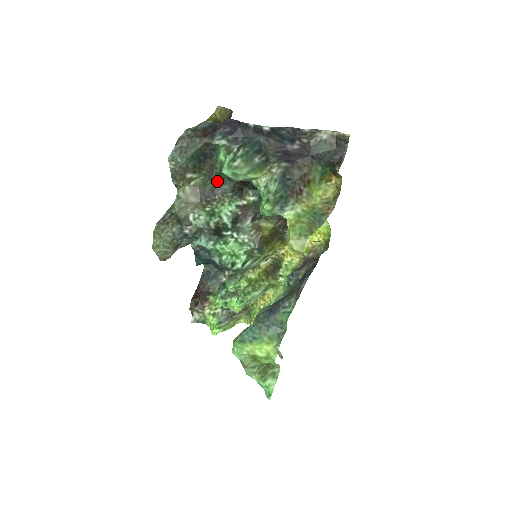
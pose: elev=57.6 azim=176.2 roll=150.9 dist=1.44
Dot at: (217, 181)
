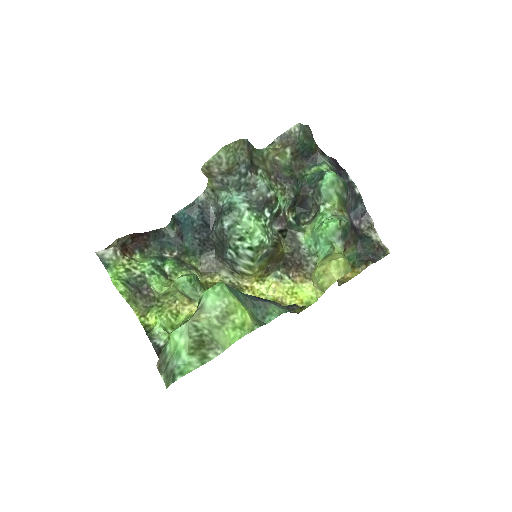
Dot at: (295, 178)
